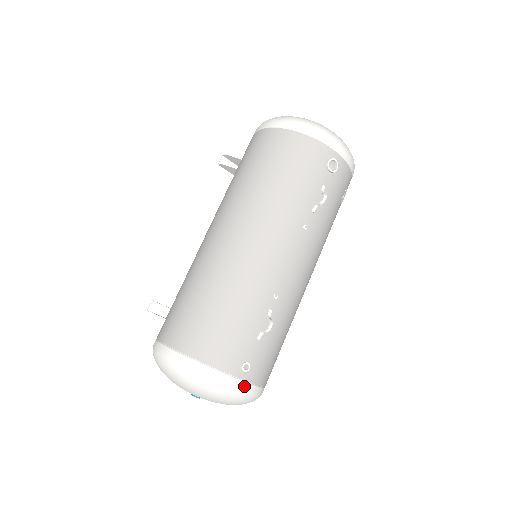
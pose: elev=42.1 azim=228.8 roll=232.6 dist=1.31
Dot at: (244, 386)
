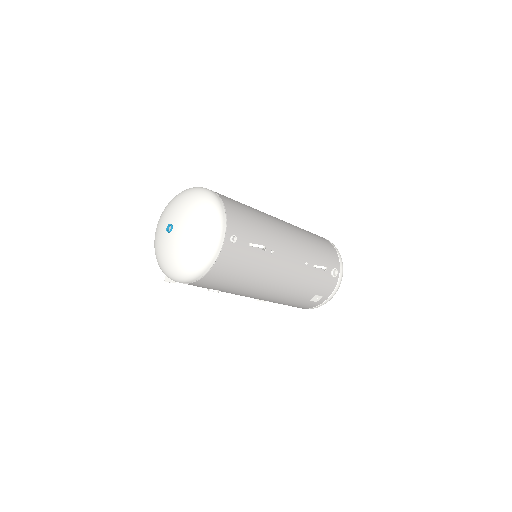
Dot at: (221, 242)
